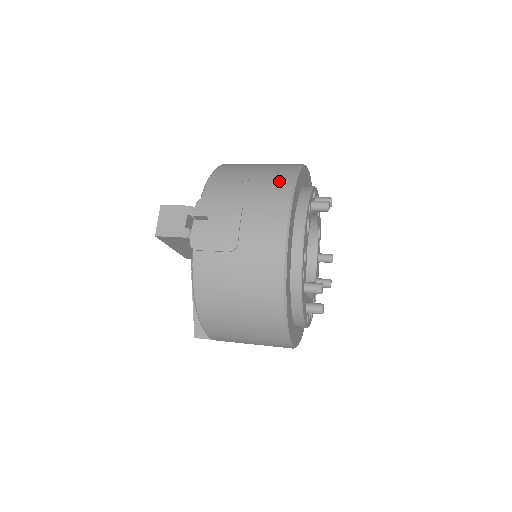
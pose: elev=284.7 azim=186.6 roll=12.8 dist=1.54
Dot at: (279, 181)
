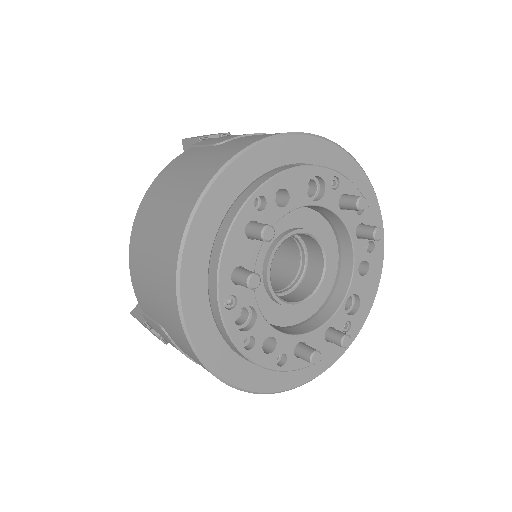
Dot at: occluded
